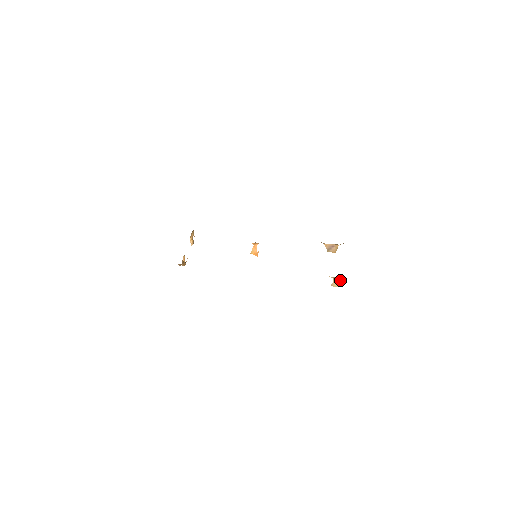
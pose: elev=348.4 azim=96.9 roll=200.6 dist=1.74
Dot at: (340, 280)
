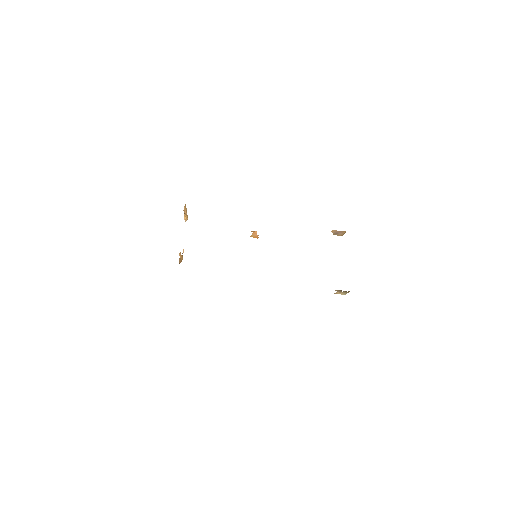
Dot at: (344, 291)
